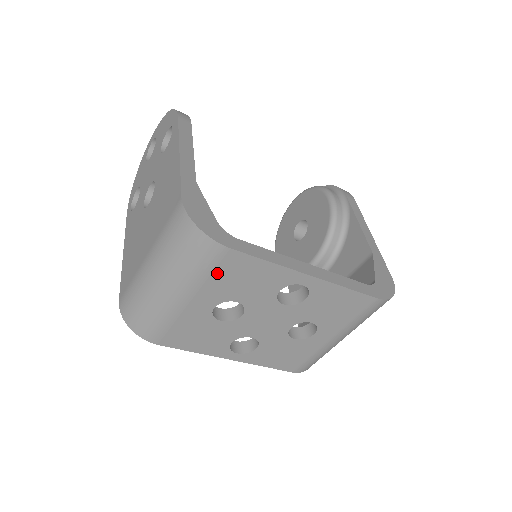
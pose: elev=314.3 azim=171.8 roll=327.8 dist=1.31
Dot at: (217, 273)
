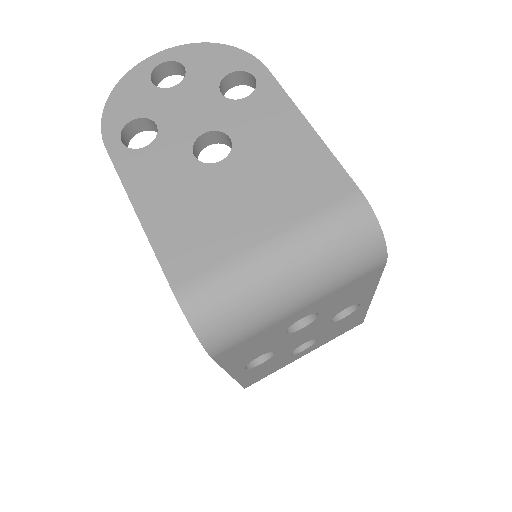
Dot at: (351, 283)
